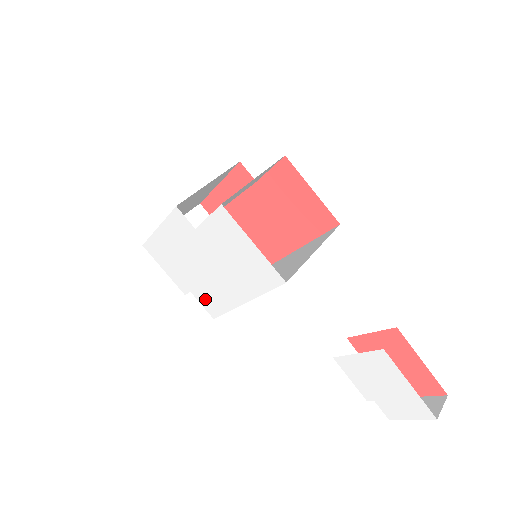
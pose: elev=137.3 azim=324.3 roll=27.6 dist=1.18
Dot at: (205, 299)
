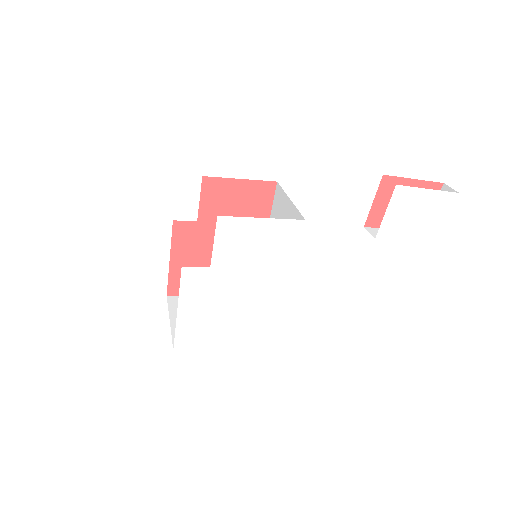
Dot at: (258, 326)
